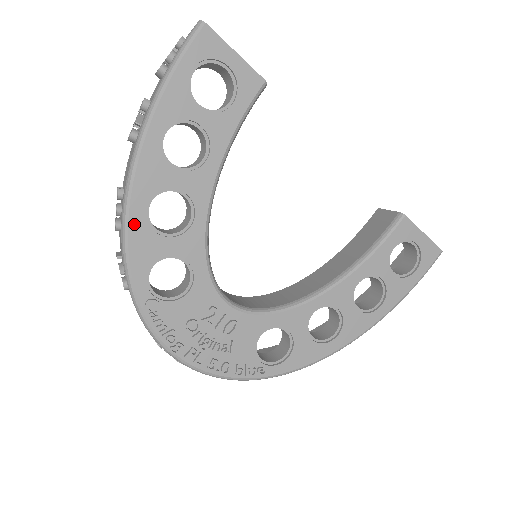
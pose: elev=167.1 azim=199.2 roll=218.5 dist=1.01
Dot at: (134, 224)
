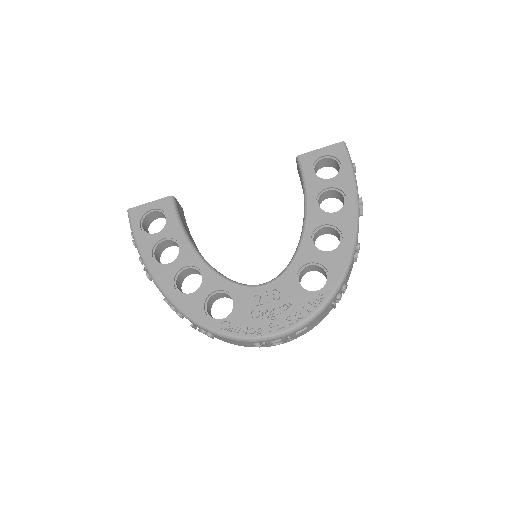
Dot at: (178, 302)
